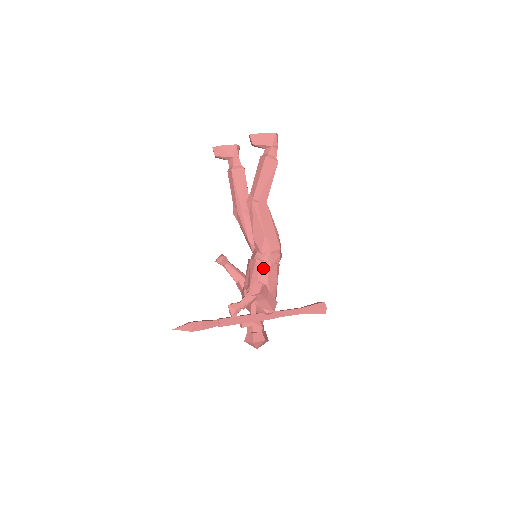
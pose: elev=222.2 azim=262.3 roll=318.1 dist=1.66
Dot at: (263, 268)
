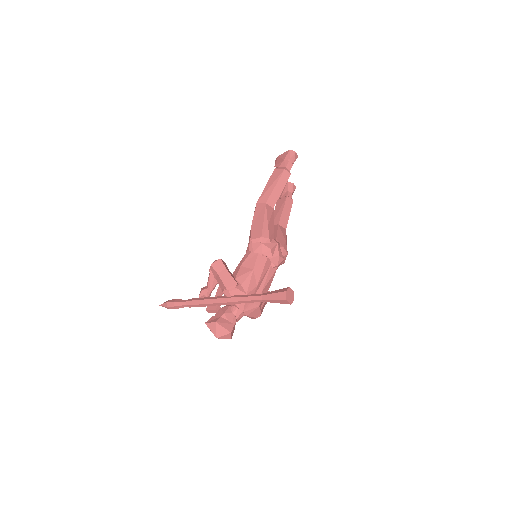
Dot at: (243, 257)
